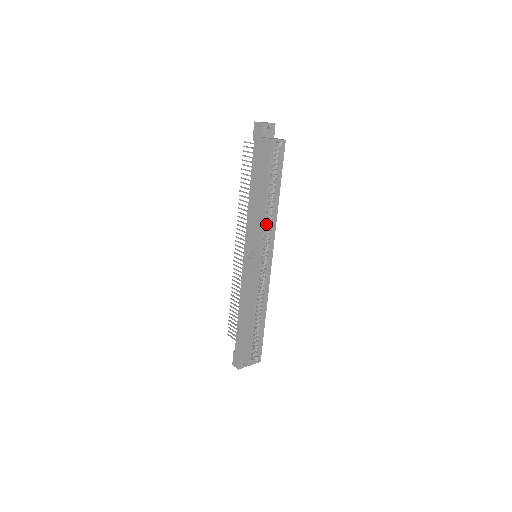
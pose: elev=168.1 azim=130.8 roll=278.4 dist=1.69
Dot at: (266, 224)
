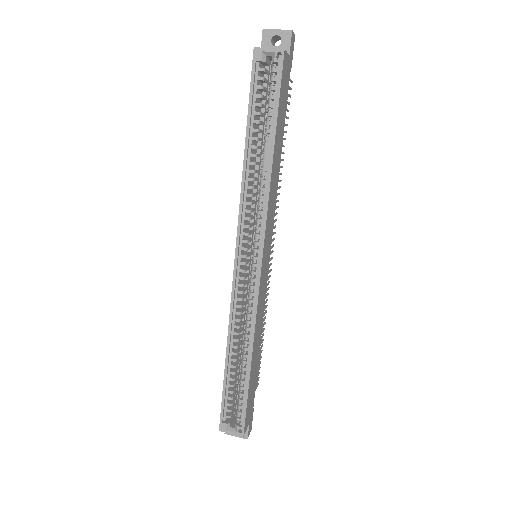
Dot at: (257, 200)
